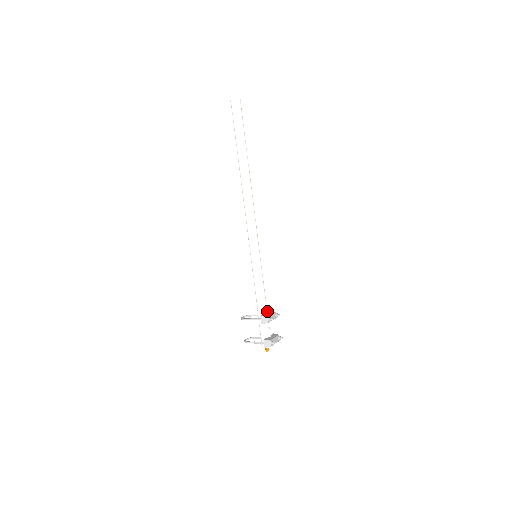
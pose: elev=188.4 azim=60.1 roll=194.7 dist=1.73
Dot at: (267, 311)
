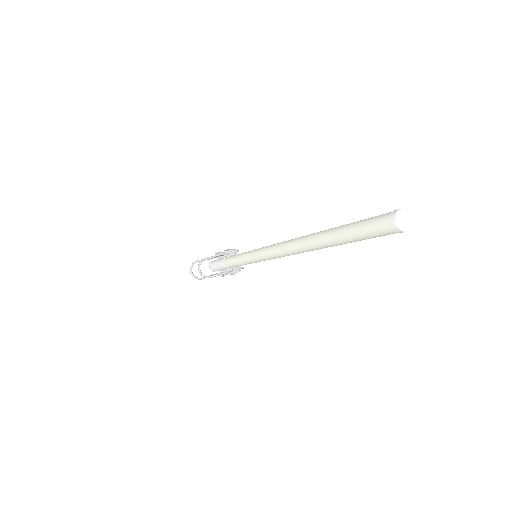
Dot at: occluded
